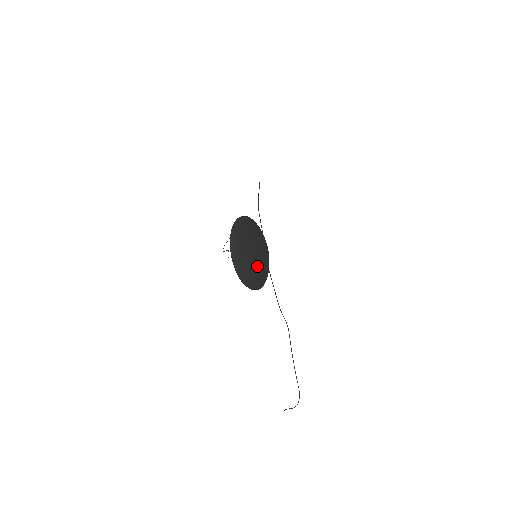
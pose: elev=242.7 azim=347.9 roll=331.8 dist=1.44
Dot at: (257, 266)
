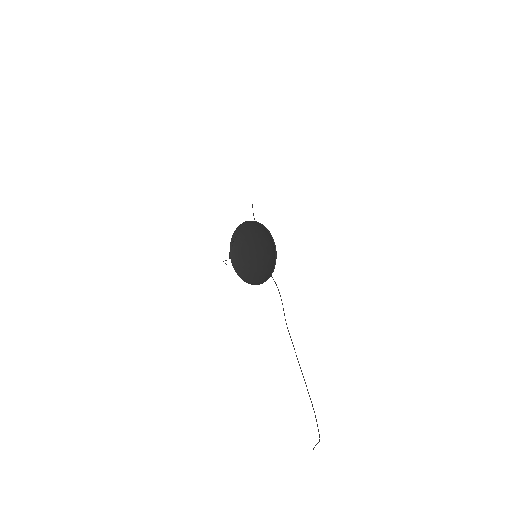
Dot at: (266, 255)
